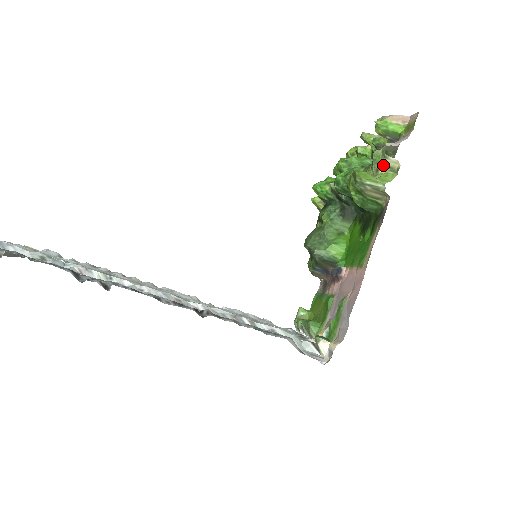
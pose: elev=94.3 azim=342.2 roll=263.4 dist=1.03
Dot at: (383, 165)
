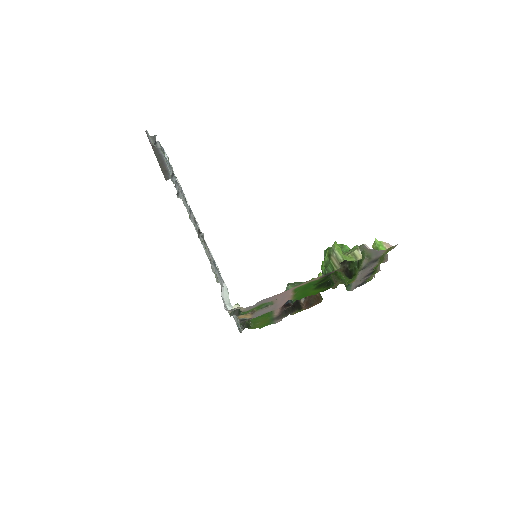
Dot at: (353, 252)
